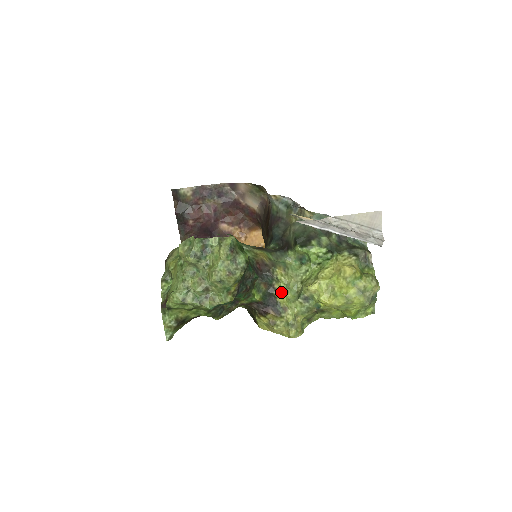
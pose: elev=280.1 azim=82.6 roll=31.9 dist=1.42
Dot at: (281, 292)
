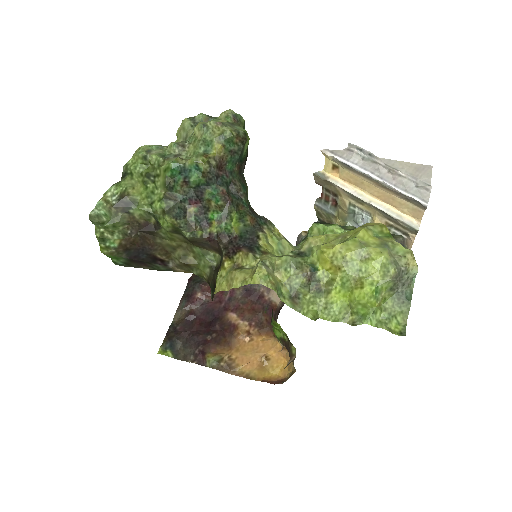
Dot at: (269, 244)
